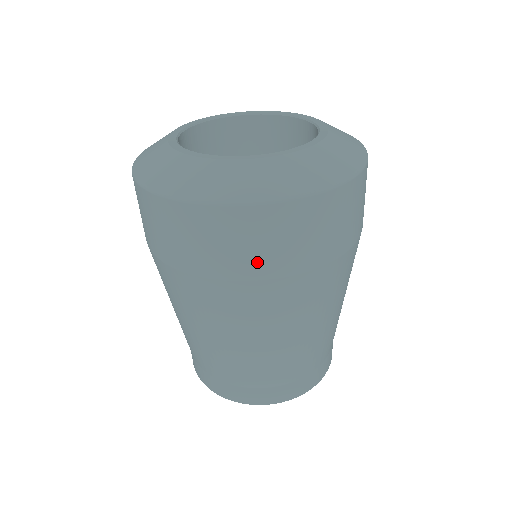
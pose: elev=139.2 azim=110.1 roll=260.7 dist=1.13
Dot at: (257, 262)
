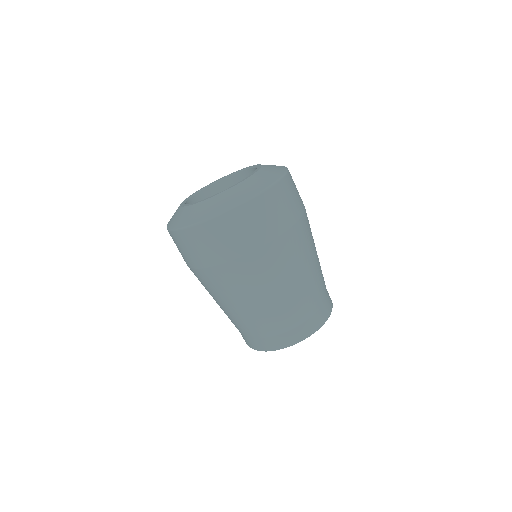
Dot at: (232, 248)
